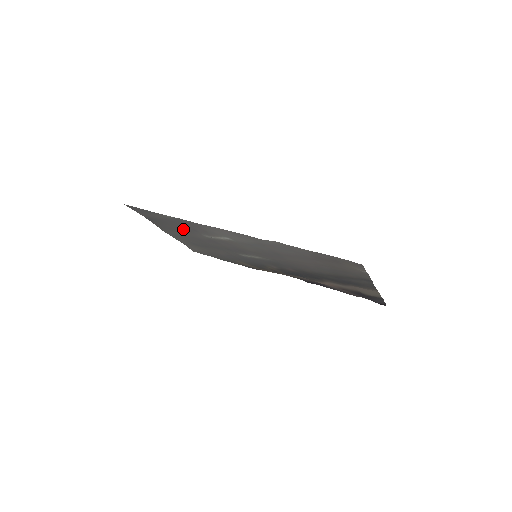
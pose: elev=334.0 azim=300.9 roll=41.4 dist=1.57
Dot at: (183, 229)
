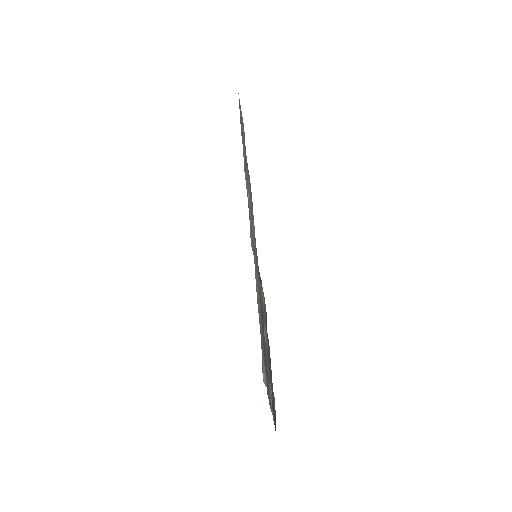
Dot at: occluded
